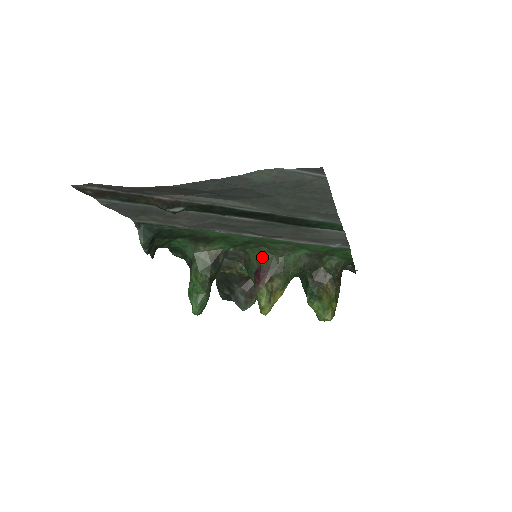
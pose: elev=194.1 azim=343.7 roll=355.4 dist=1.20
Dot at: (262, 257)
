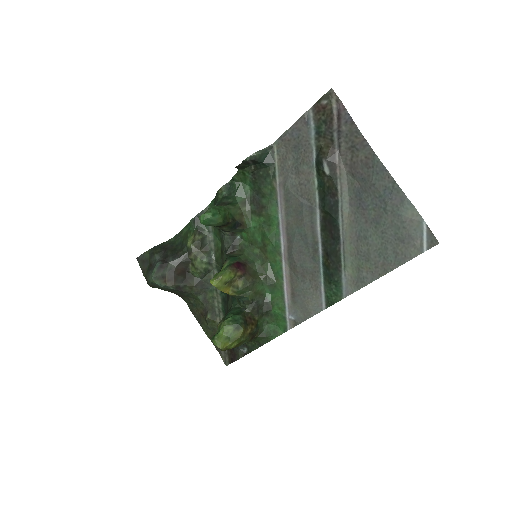
Dot at: (251, 263)
